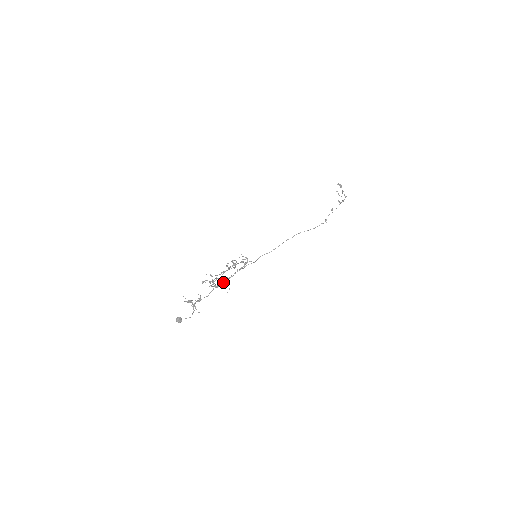
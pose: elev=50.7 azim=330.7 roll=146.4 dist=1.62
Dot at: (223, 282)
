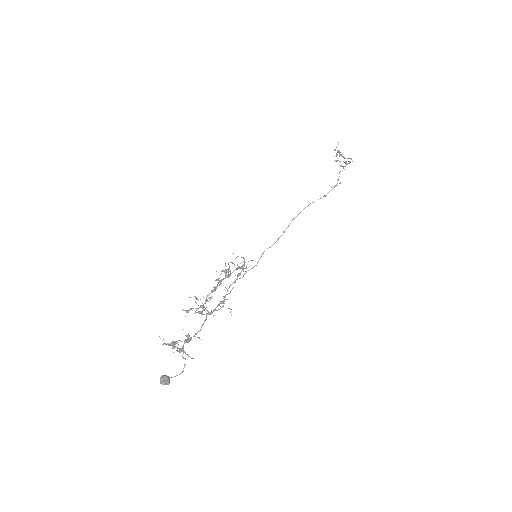
Dot at: (218, 304)
